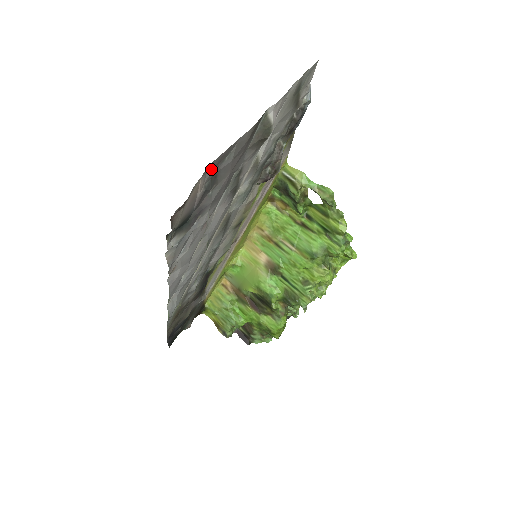
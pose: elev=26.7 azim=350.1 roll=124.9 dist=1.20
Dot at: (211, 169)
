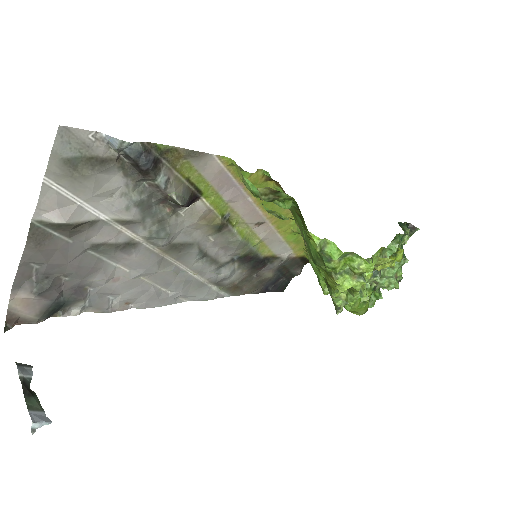
Dot at: (25, 283)
